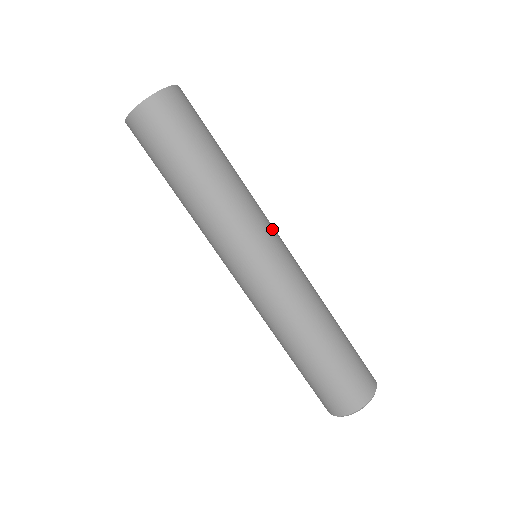
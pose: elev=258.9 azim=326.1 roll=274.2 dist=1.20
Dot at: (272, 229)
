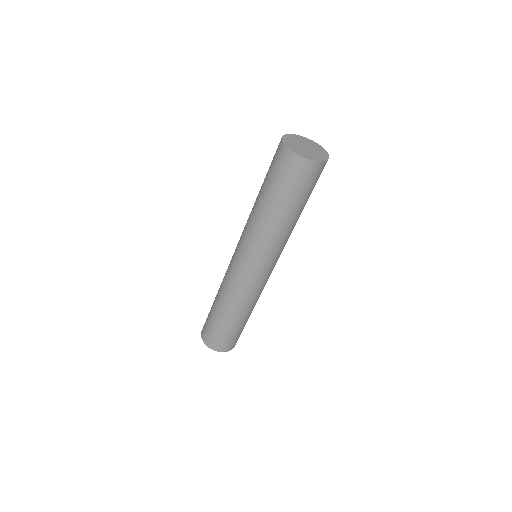
Dot at: occluded
